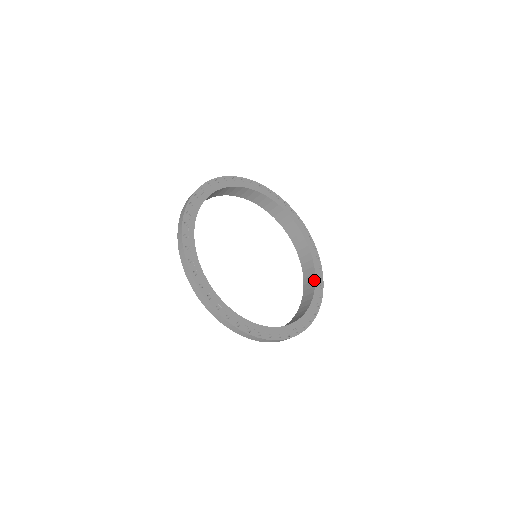
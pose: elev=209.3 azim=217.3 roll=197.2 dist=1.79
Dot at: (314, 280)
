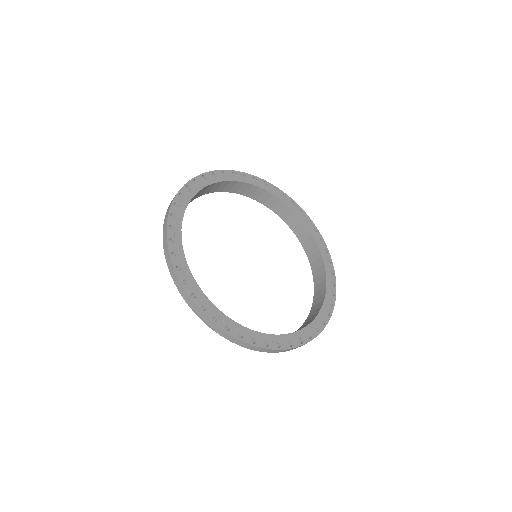
Dot at: (307, 229)
